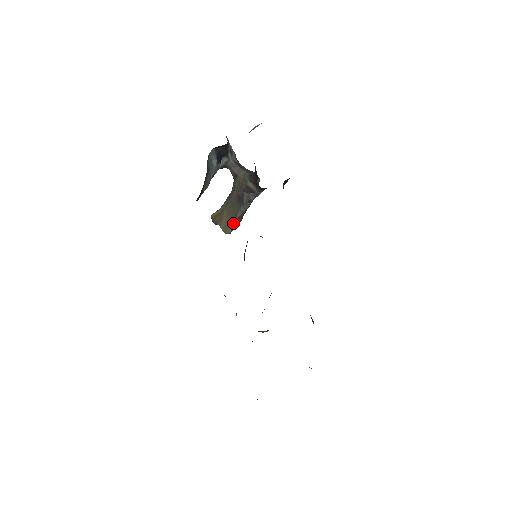
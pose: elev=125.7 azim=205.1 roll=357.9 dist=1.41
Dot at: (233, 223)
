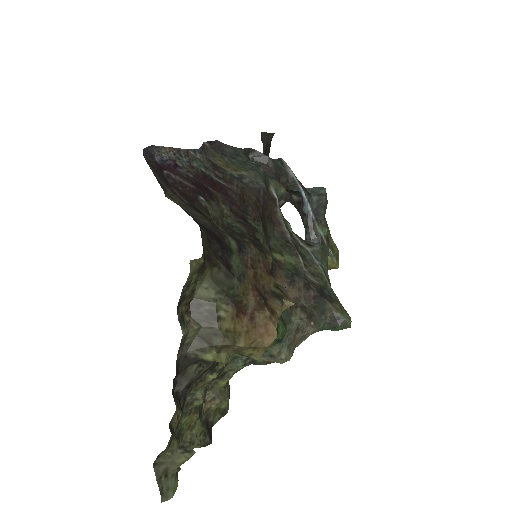
Dot at: occluded
